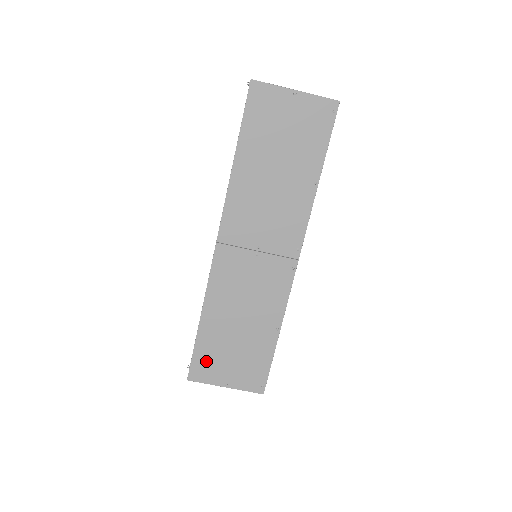
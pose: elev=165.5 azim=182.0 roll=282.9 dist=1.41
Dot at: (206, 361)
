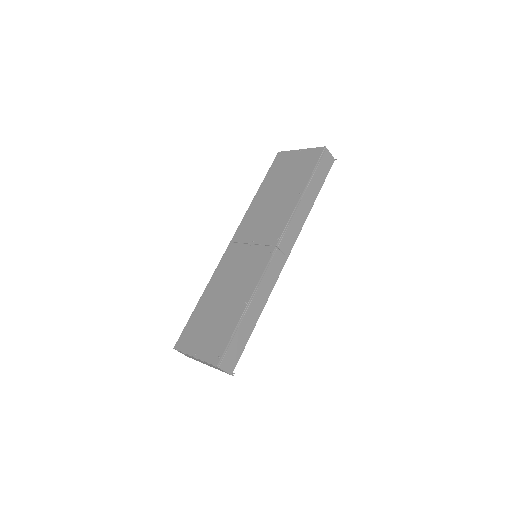
Dot at: (191, 332)
